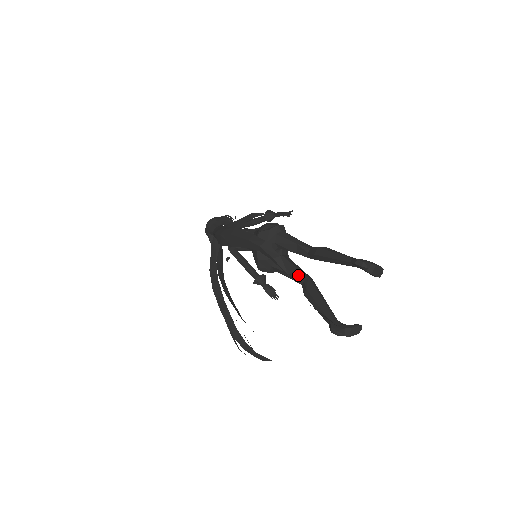
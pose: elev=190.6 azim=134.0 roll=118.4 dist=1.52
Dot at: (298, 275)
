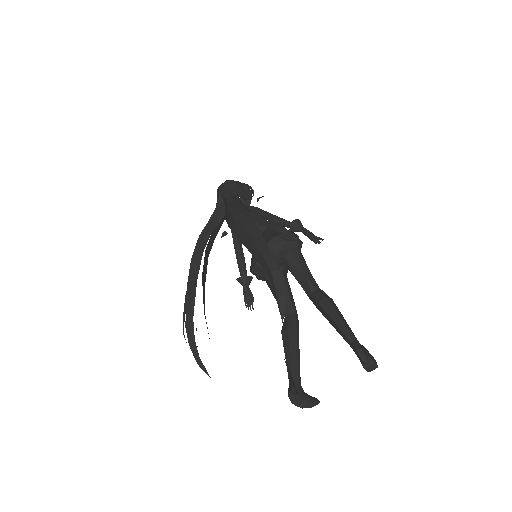
Dot at: (287, 305)
